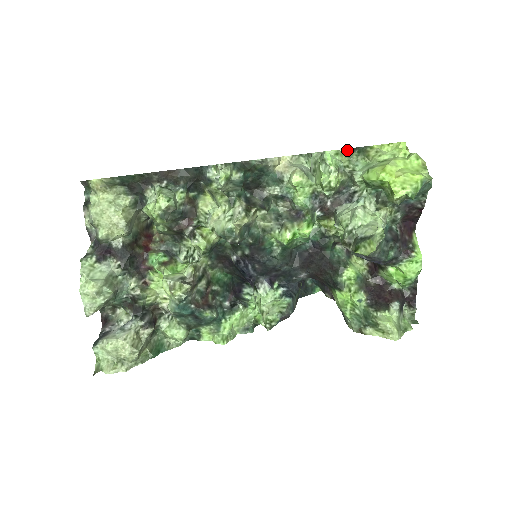
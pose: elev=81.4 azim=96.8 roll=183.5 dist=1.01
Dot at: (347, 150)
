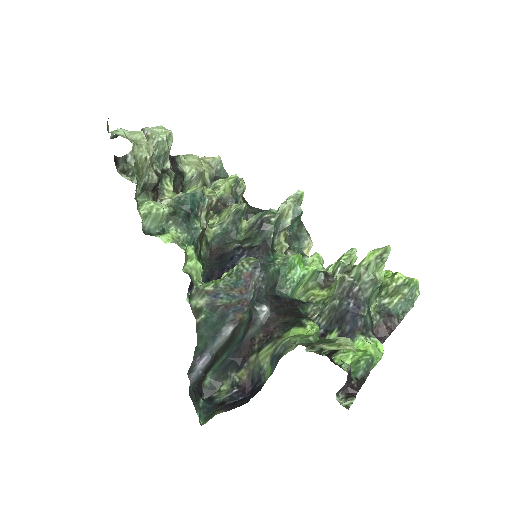
Dot at: occluded
